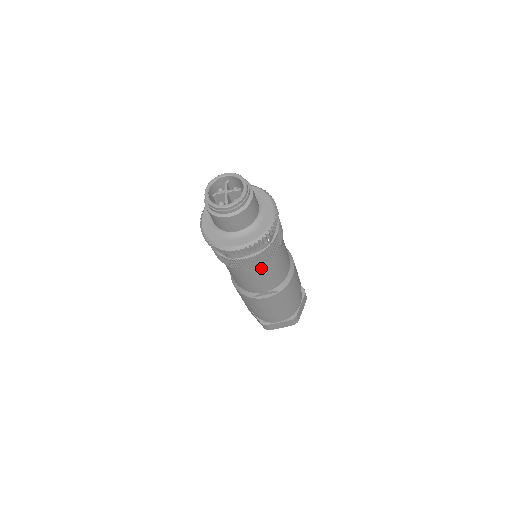
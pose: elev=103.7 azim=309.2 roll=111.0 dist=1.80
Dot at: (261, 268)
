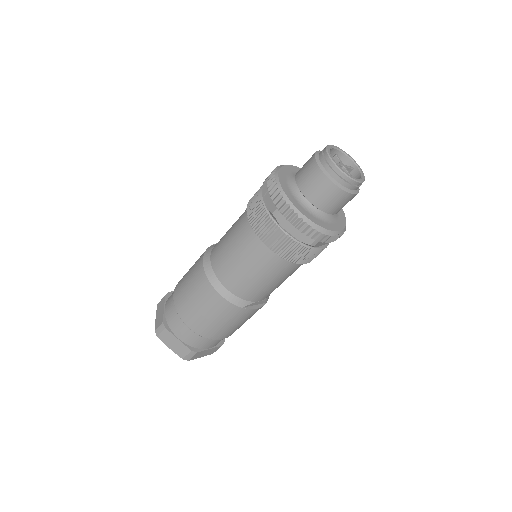
Dot at: occluded
